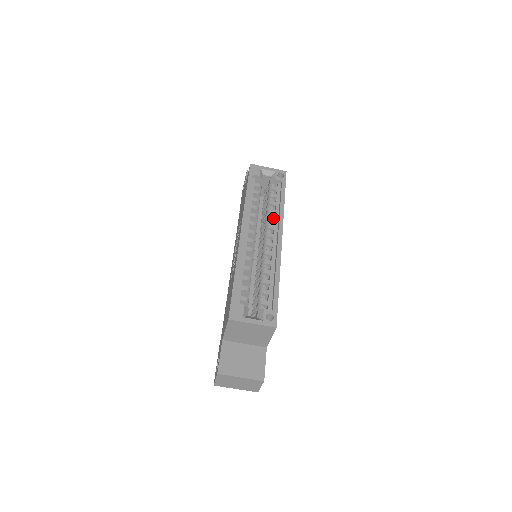
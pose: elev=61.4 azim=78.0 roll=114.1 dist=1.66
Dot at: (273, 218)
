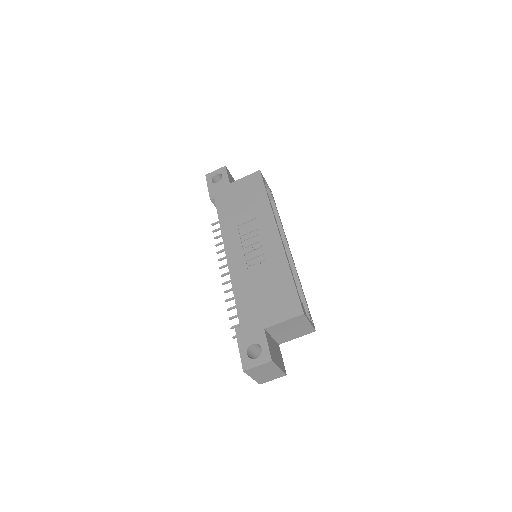
Dot at: occluded
